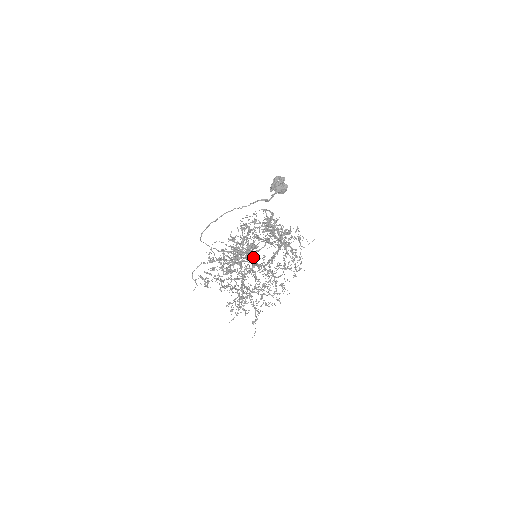
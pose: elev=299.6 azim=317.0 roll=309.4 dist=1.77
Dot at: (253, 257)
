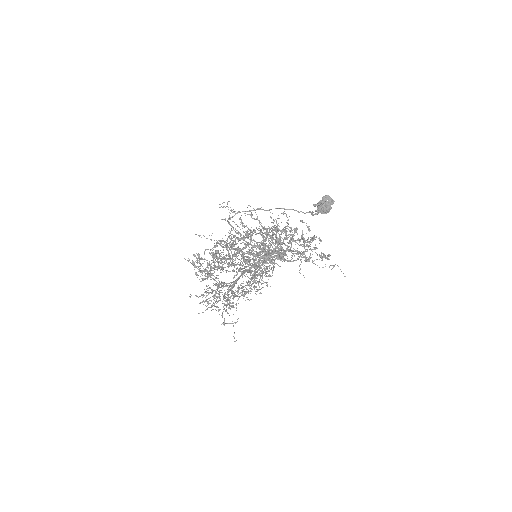
Dot at: occluded
